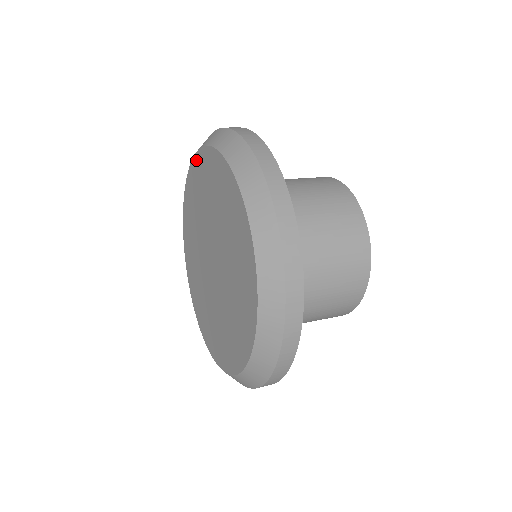
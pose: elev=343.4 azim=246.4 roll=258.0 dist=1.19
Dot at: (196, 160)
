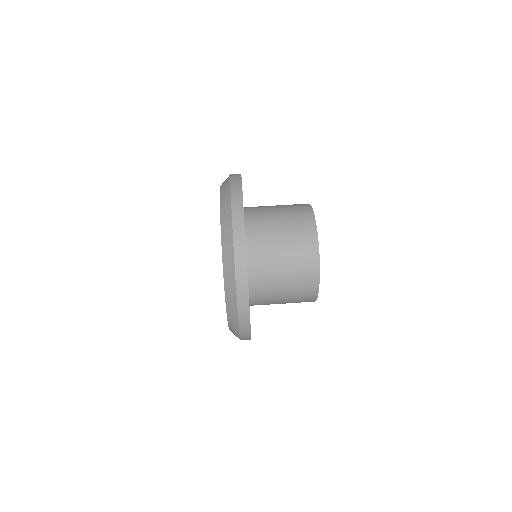
Dot at: occluded
